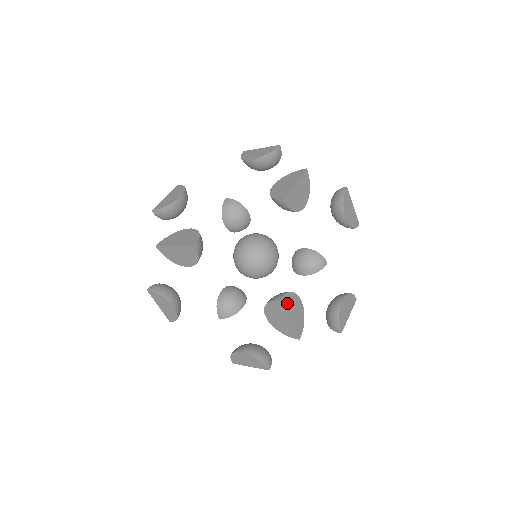
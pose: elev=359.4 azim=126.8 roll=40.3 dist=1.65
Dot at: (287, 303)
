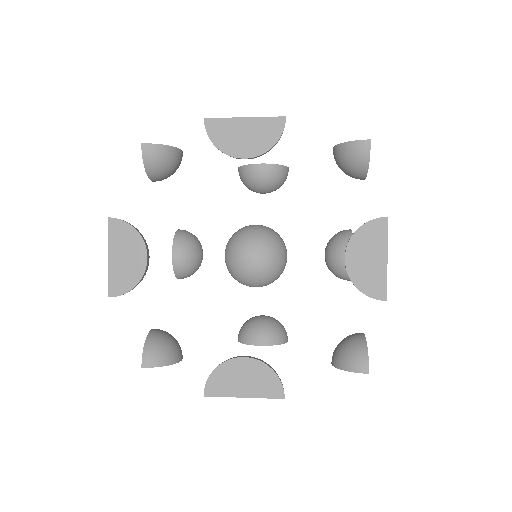
Dot at: (120, 234)
